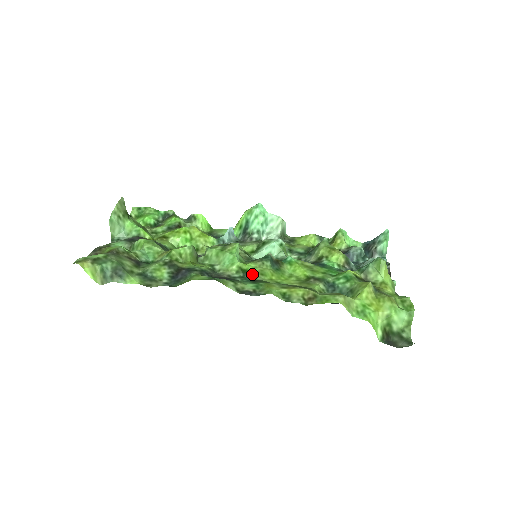
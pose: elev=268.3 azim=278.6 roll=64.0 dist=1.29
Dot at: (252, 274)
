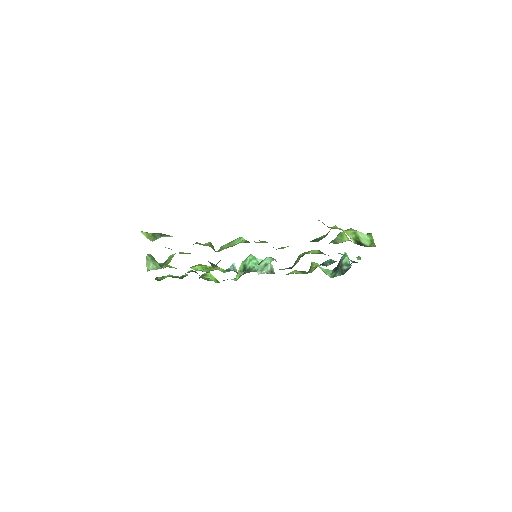
Dot at: occluded
